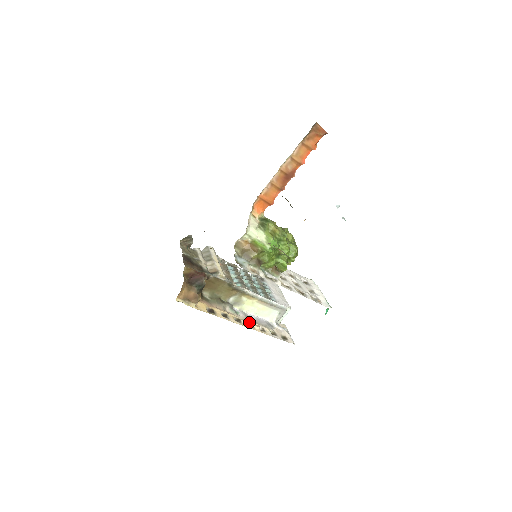
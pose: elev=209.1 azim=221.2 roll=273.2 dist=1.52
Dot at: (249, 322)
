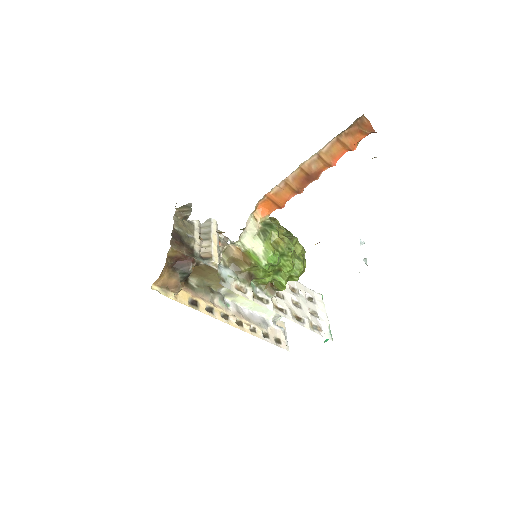
Dot at: (239, 319)
